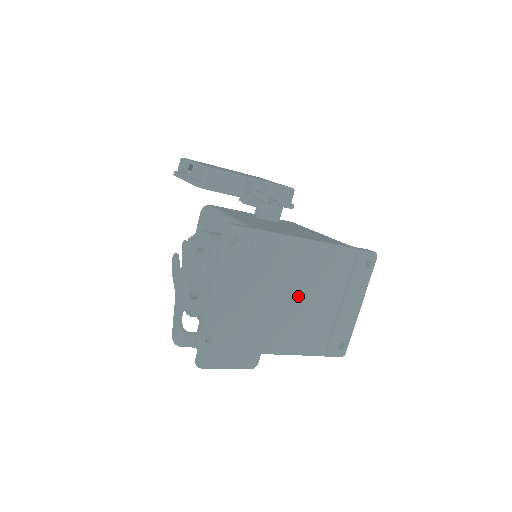
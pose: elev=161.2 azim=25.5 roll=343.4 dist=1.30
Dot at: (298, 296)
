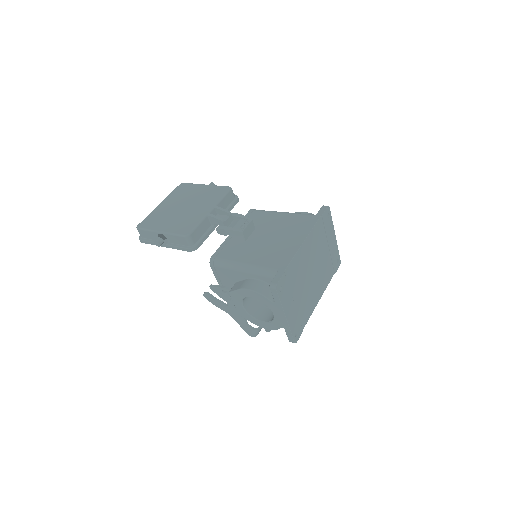
Dot at: (313, 269)
